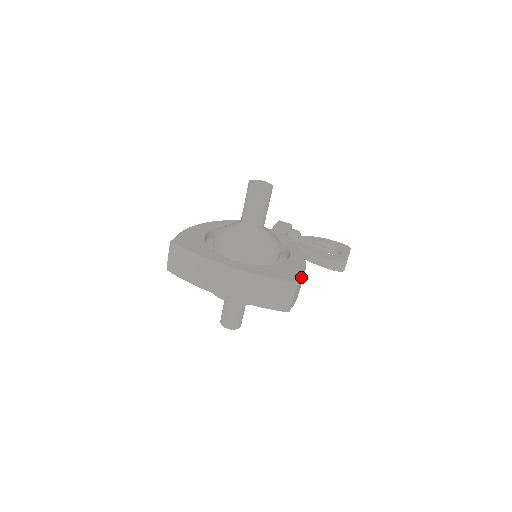
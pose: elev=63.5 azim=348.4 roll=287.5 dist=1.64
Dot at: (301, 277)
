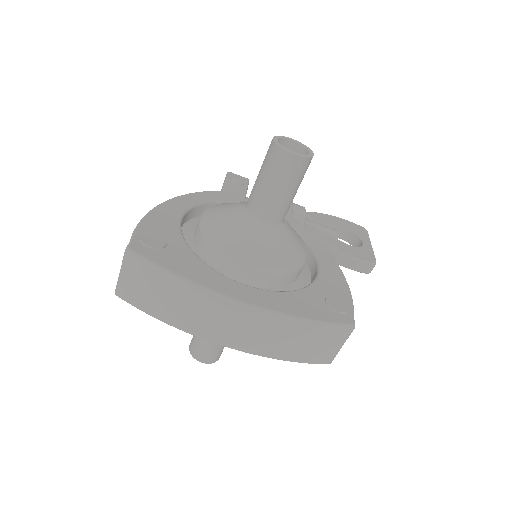
Dot at: (353, 310)
